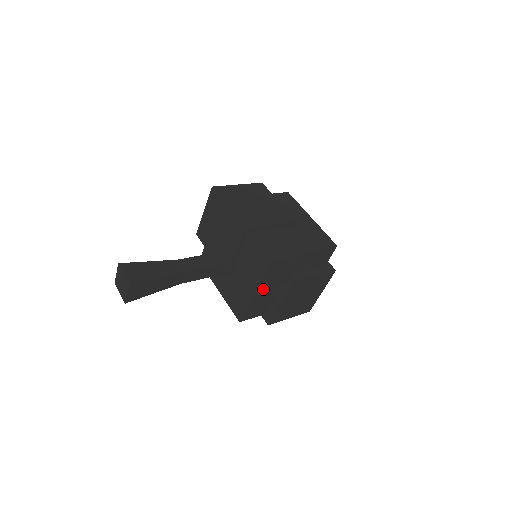
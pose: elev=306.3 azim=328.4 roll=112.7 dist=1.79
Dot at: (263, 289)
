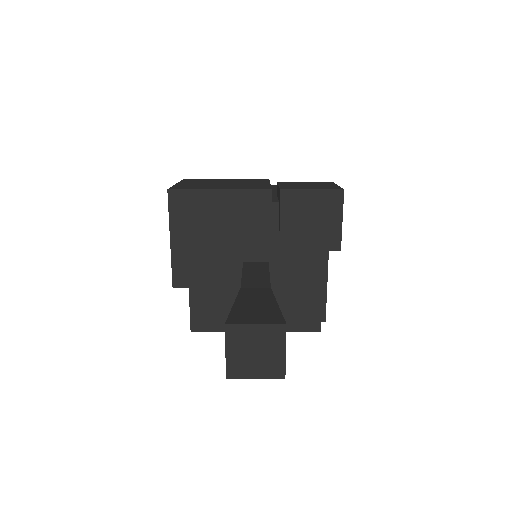
Dot at: occluded
